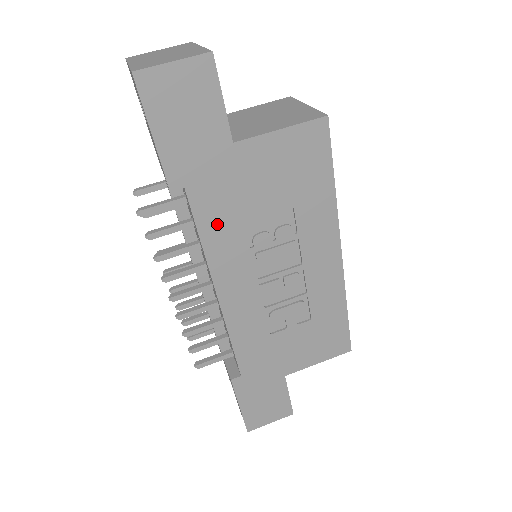
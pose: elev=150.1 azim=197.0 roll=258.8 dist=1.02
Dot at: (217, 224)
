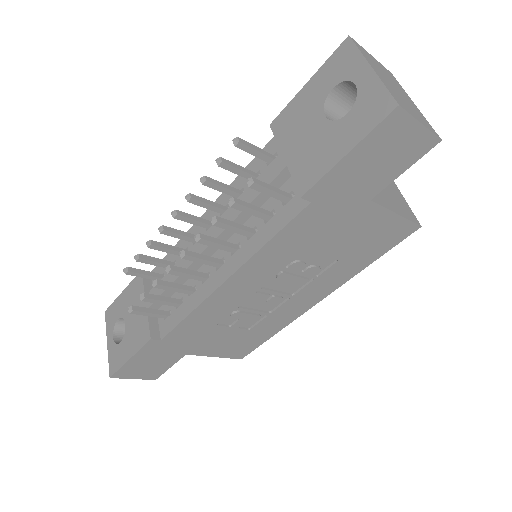
Dot at: (292, 239)
